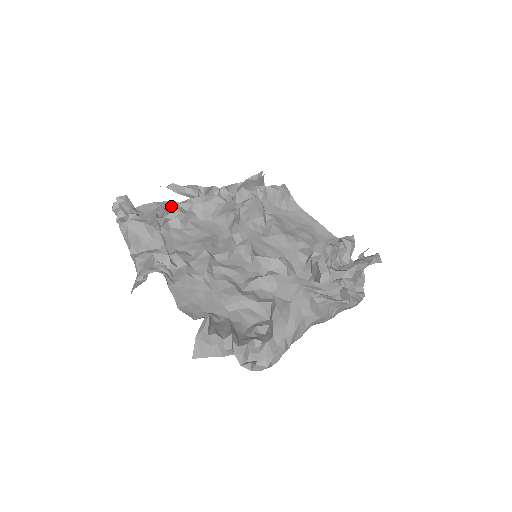
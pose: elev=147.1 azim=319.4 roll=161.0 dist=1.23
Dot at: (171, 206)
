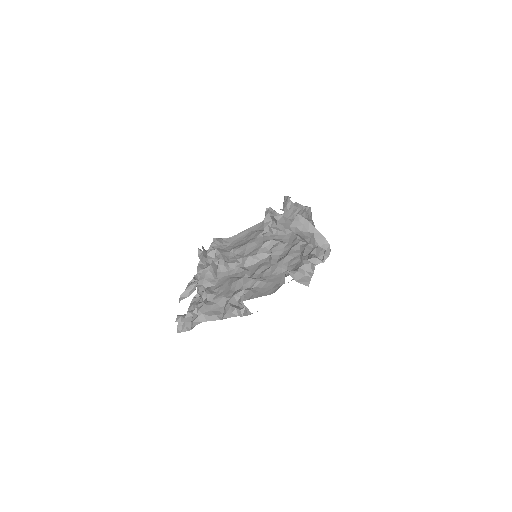
Dot at: (196, 300)
